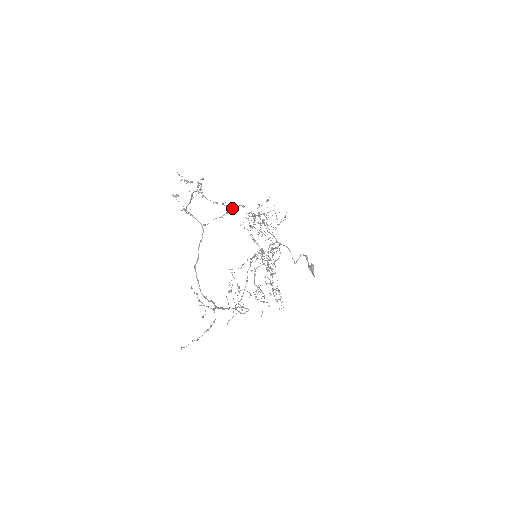
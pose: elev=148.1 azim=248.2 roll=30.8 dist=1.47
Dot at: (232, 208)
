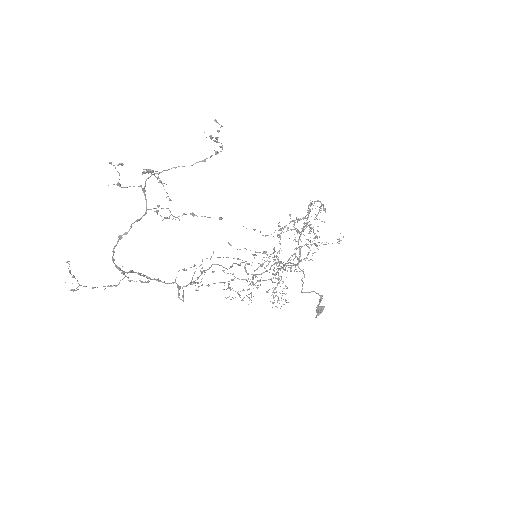
Dot at: (192, 215)
